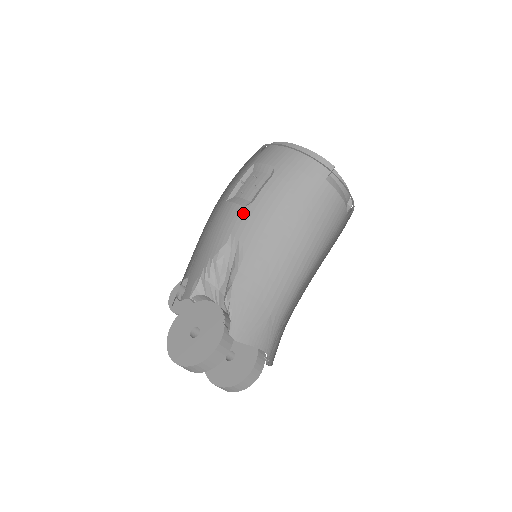
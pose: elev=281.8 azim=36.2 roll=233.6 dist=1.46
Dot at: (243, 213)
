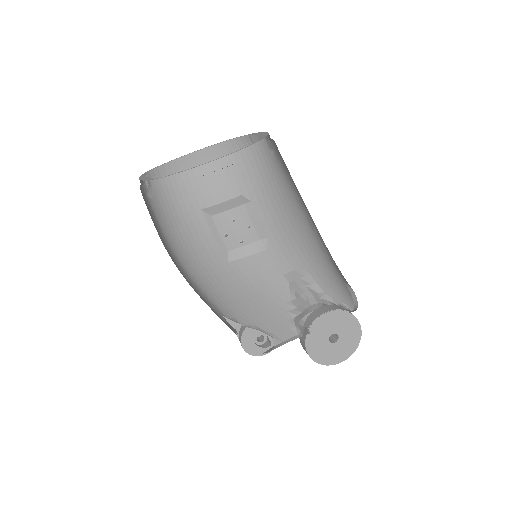
Dot at: (272, 253)
